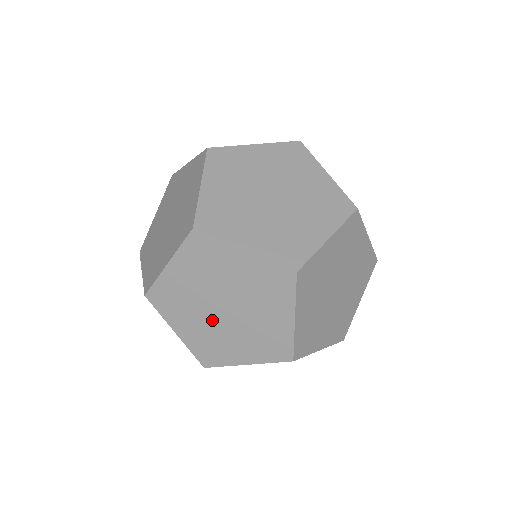
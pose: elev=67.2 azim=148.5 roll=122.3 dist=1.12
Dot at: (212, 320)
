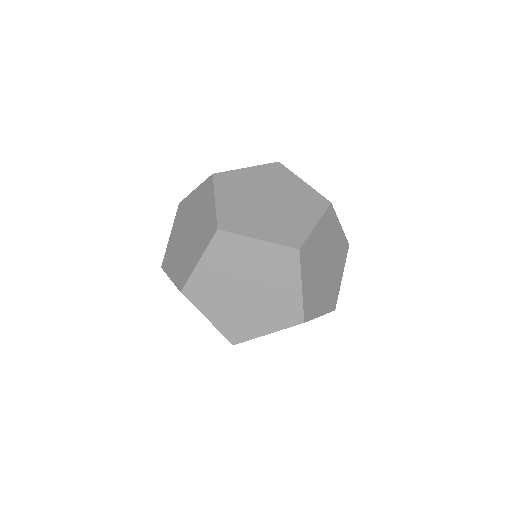
Dot at: (237, 302)
